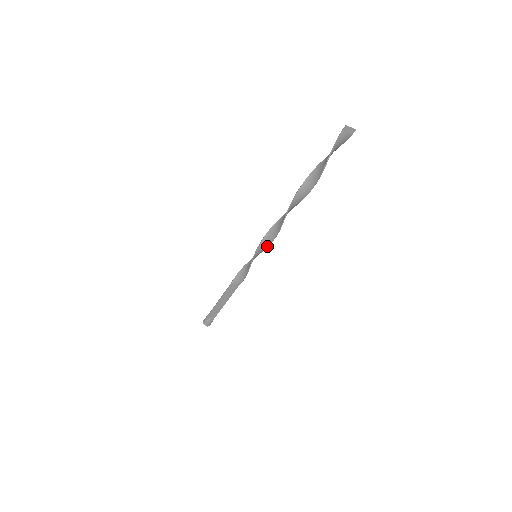
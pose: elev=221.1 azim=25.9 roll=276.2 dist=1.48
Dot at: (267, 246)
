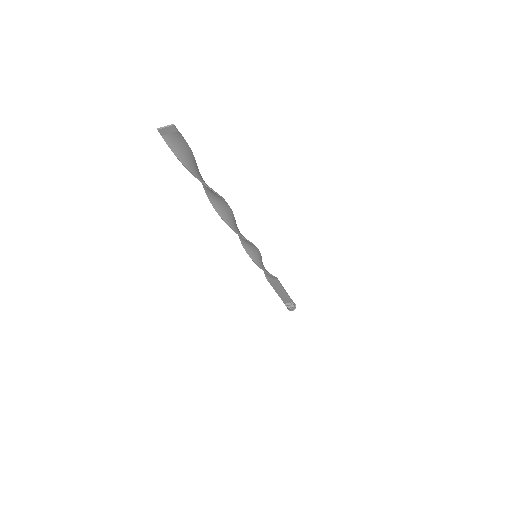
Dot at: (253, 246)
